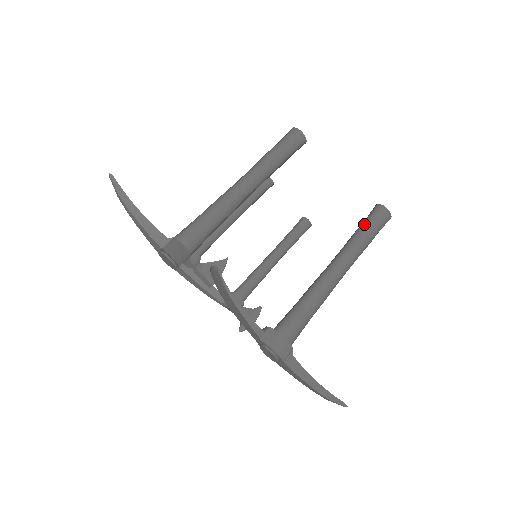
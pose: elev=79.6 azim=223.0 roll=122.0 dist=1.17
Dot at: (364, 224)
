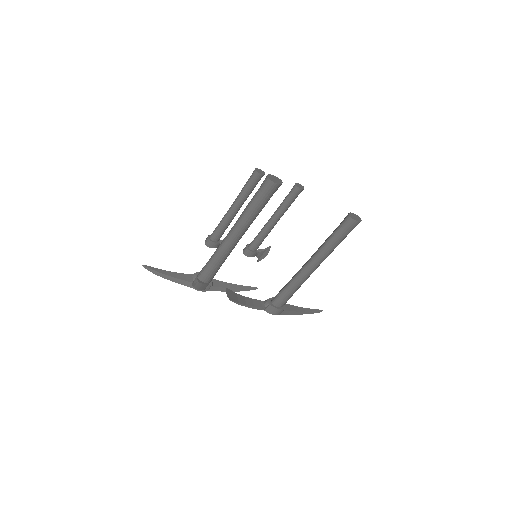
Dot at: (335, 235)
